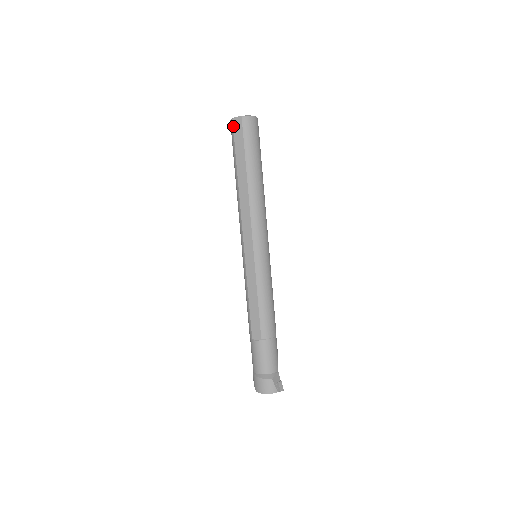
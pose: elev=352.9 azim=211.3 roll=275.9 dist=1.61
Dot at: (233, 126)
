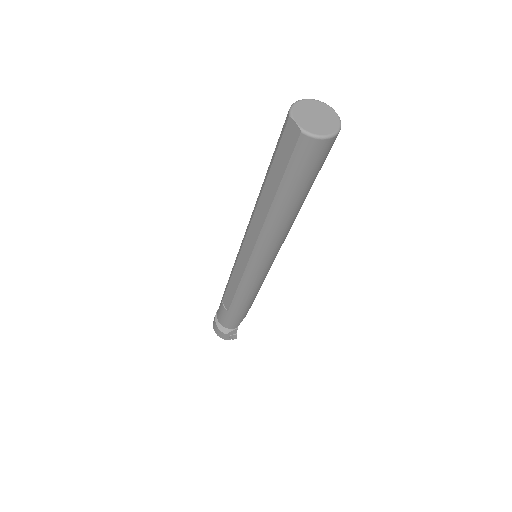
Dot at: (285, 127)
